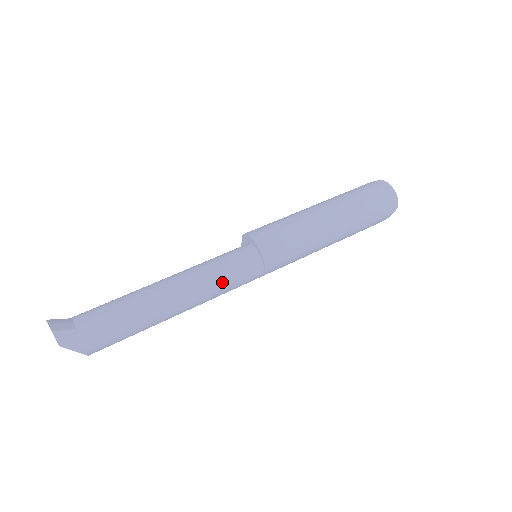
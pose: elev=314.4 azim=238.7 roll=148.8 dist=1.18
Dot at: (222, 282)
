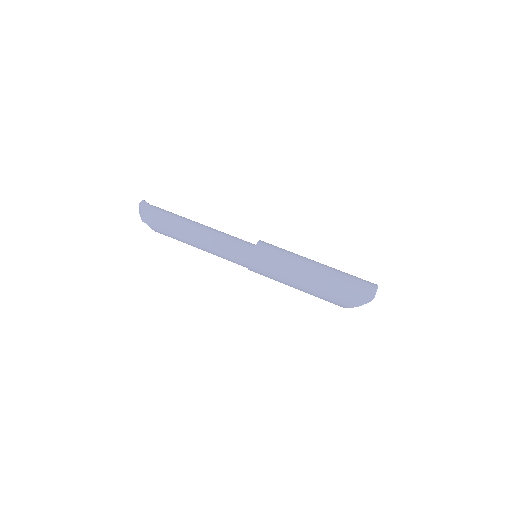
Dot at: (224, 241)
